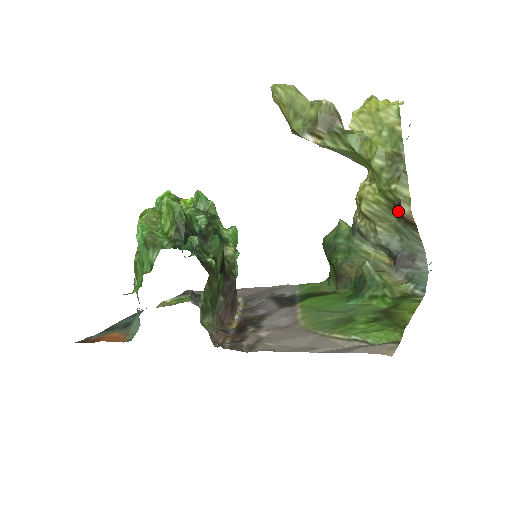
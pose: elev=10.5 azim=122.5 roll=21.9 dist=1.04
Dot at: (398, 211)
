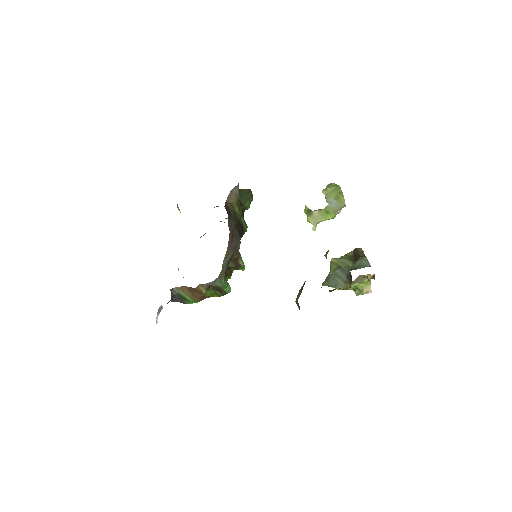
Dot at: (354, 250)
